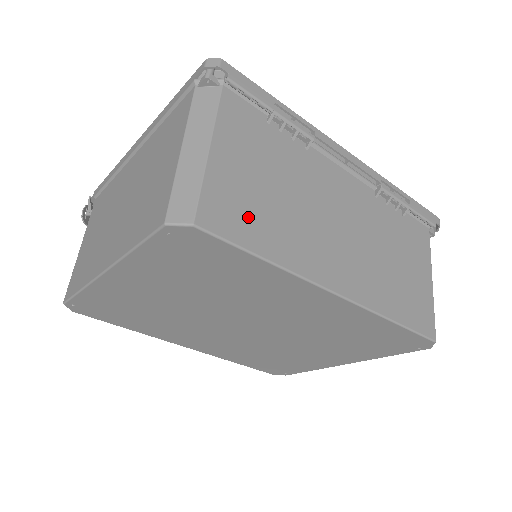
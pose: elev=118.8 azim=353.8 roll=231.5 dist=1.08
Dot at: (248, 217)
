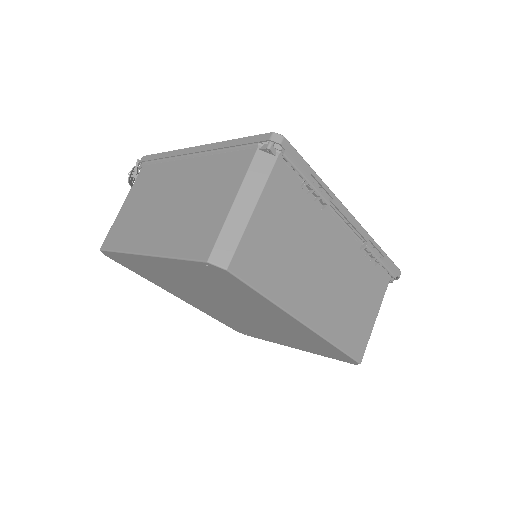
Dot at: (264, 265)
